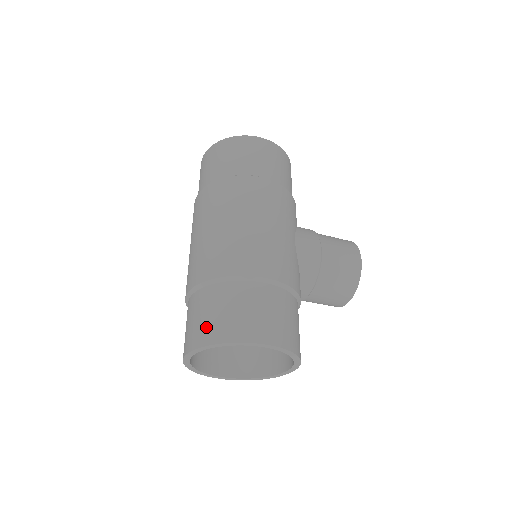
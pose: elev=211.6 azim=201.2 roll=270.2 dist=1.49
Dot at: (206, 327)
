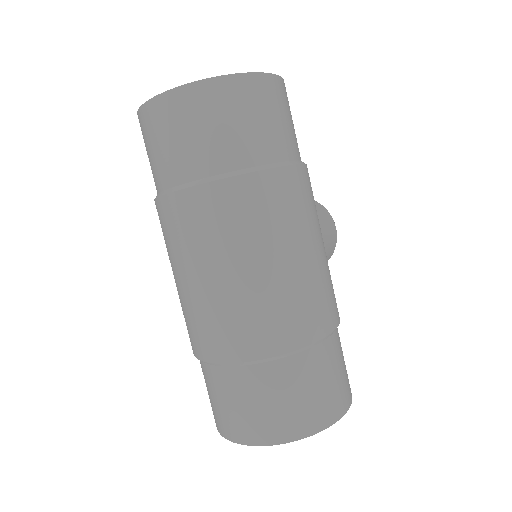
Dot at: (298, 415)
